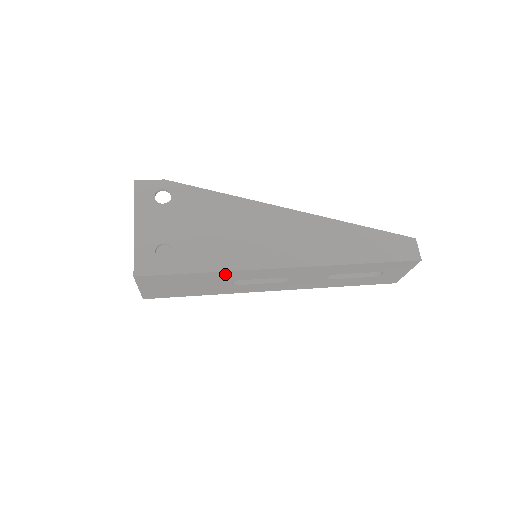
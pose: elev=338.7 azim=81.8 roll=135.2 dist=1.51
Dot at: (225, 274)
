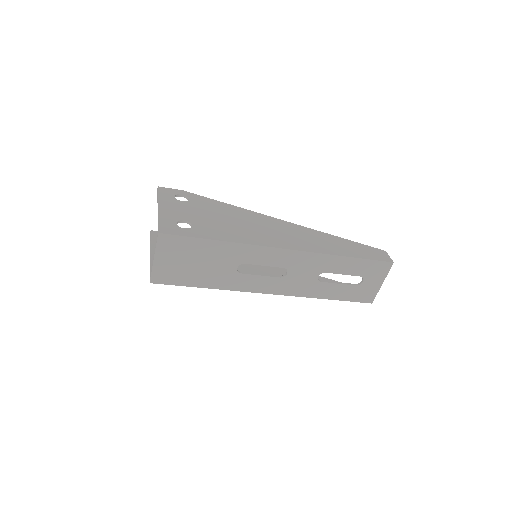
Dot at: (236, 249)
